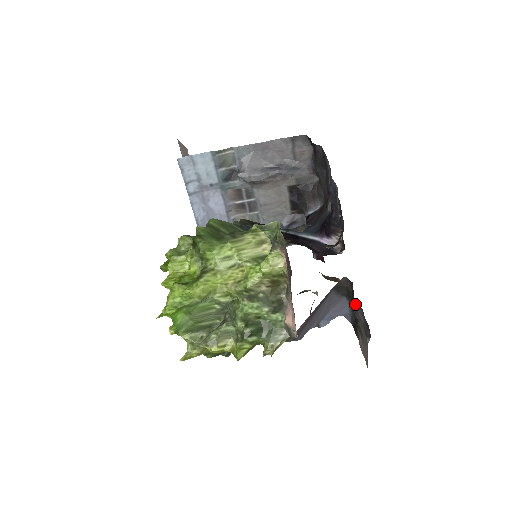
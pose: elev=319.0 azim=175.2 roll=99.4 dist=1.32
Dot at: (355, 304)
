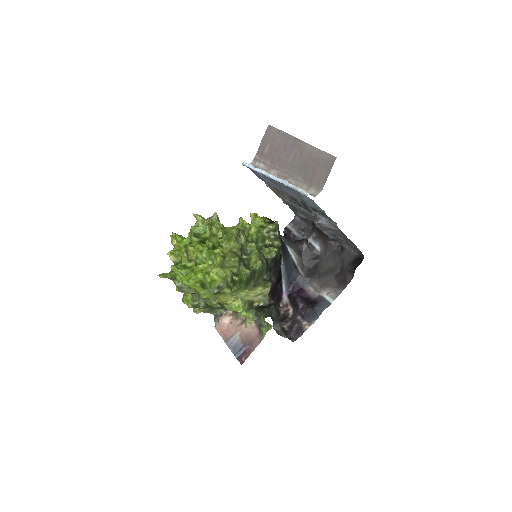
Dot at: occluded
